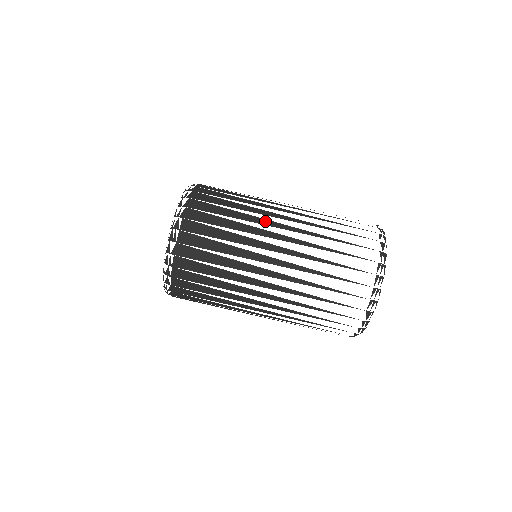
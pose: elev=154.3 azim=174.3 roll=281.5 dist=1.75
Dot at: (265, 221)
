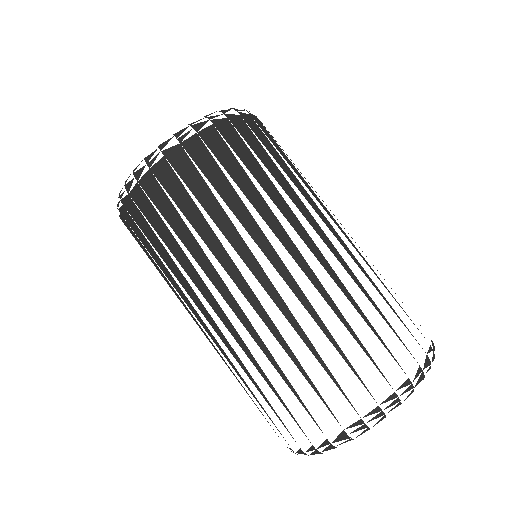
Dot at: (307, 211)
